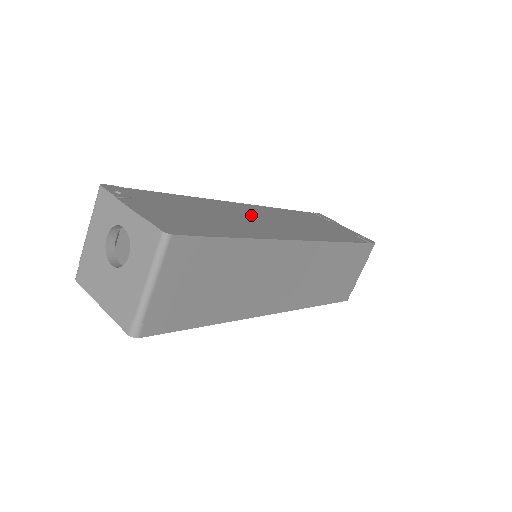
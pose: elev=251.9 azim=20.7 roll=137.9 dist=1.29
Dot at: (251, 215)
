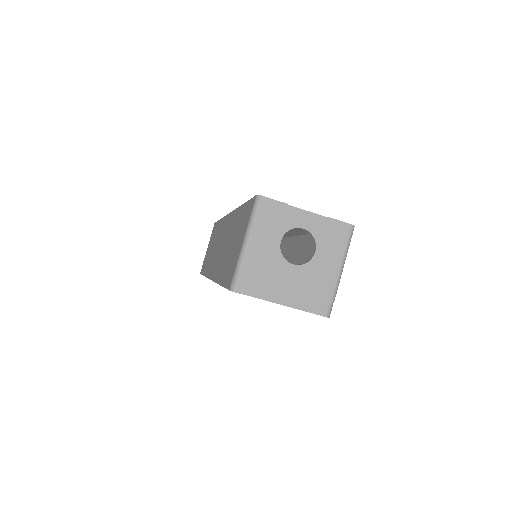
Dot at: occluded
